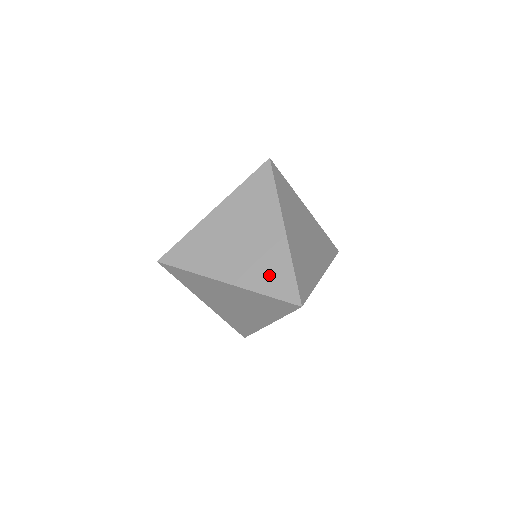
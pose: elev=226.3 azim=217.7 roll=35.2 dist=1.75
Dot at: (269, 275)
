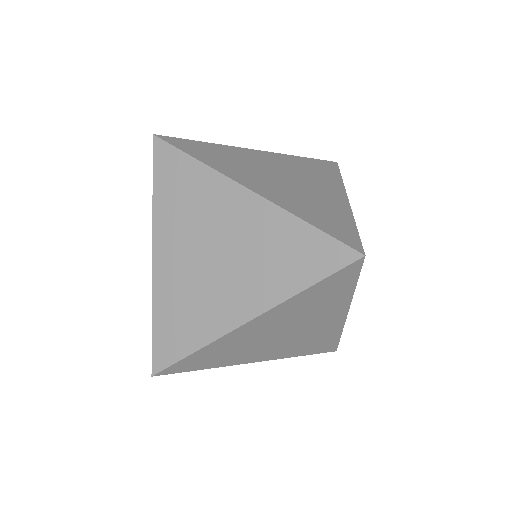
Dot at: (318, 212)
